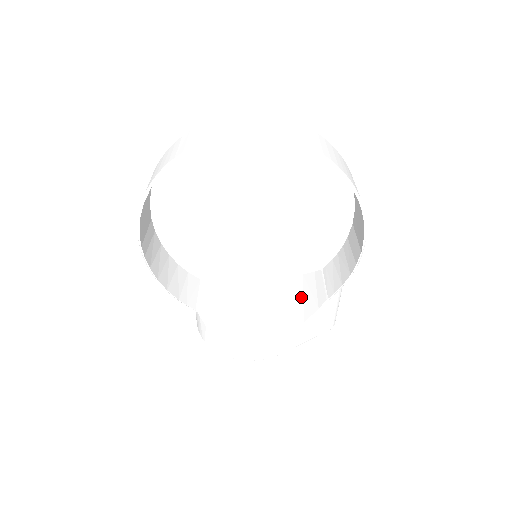
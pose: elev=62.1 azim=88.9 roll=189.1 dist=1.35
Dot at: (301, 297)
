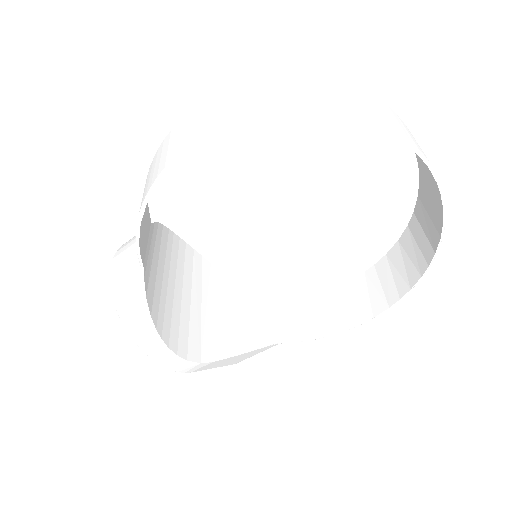
Dot at: (241, 317)
